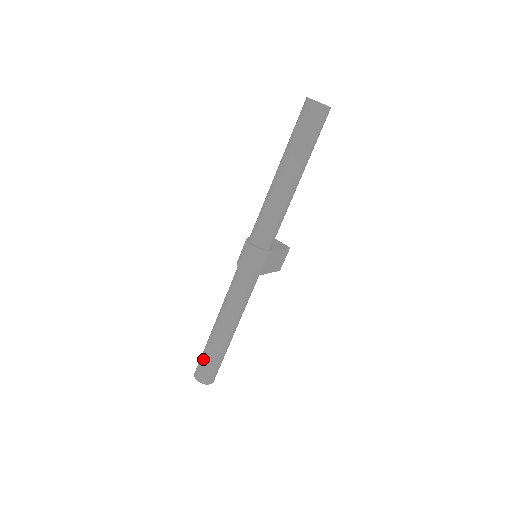
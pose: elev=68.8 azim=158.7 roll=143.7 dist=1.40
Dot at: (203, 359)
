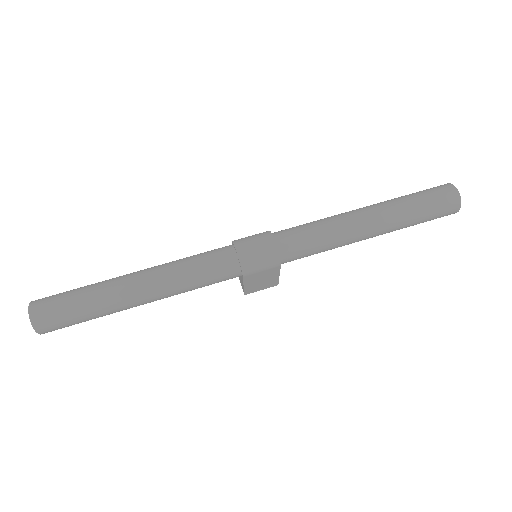
Dot at: (70, 296)
